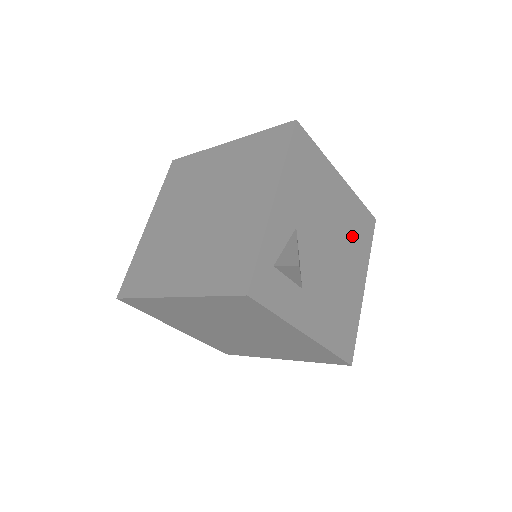
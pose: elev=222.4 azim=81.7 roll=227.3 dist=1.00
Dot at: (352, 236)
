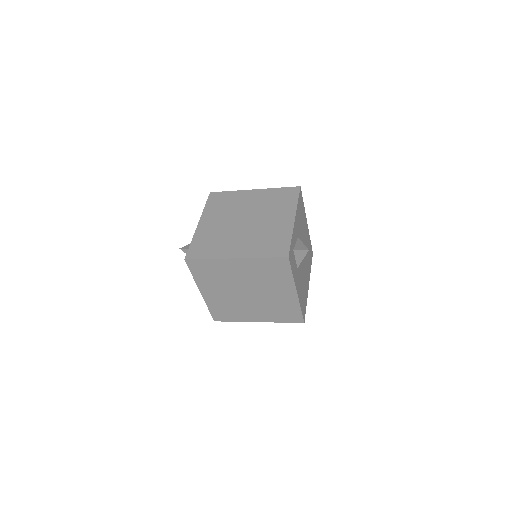
Dot at: (308, 255)
